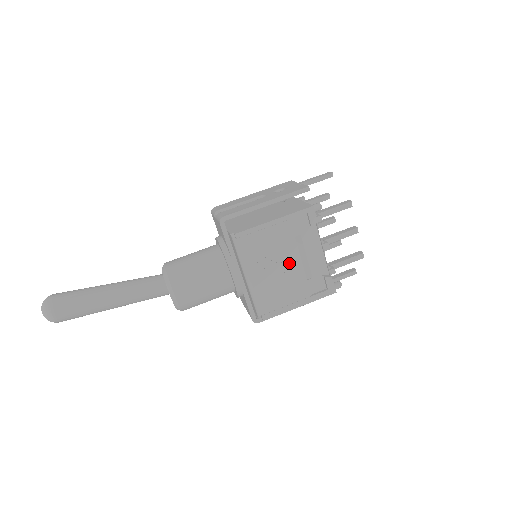
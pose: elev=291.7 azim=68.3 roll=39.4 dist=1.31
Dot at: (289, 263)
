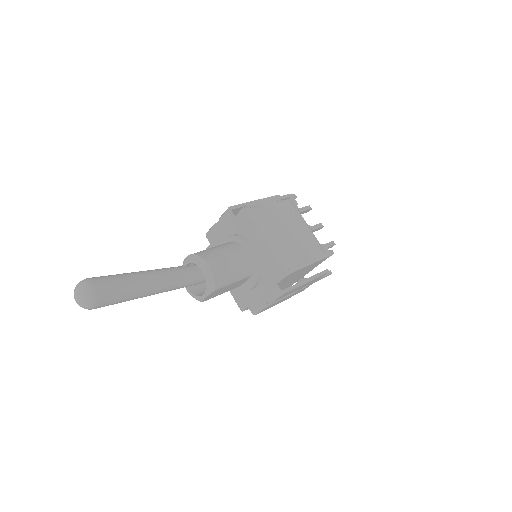
Dot at: (292, 230)
